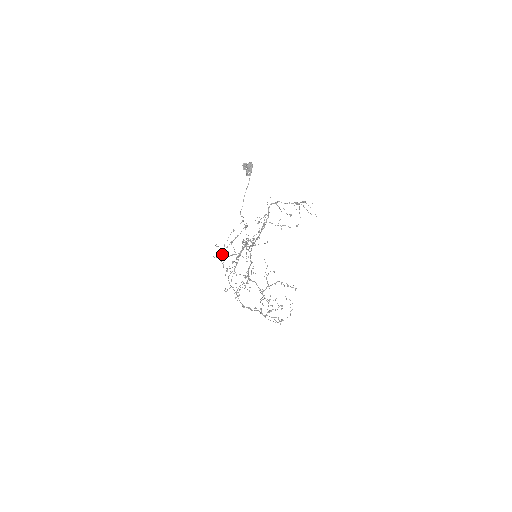
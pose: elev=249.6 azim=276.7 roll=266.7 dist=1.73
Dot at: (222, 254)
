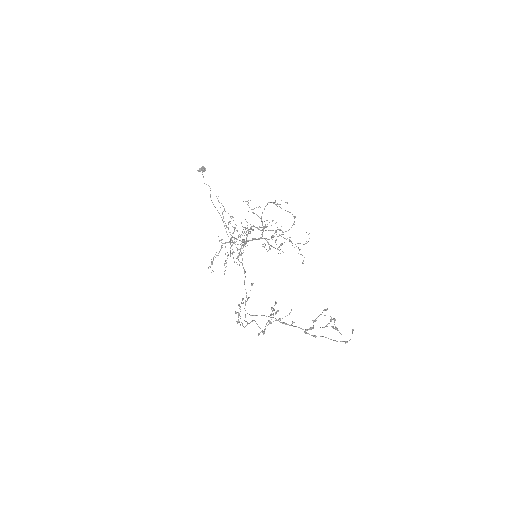
Dot at: (235, 312)
